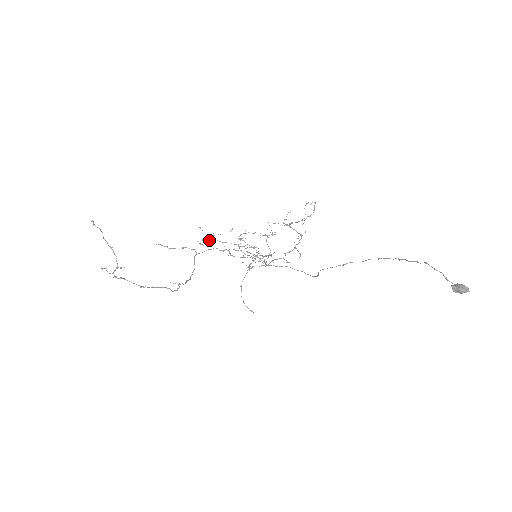
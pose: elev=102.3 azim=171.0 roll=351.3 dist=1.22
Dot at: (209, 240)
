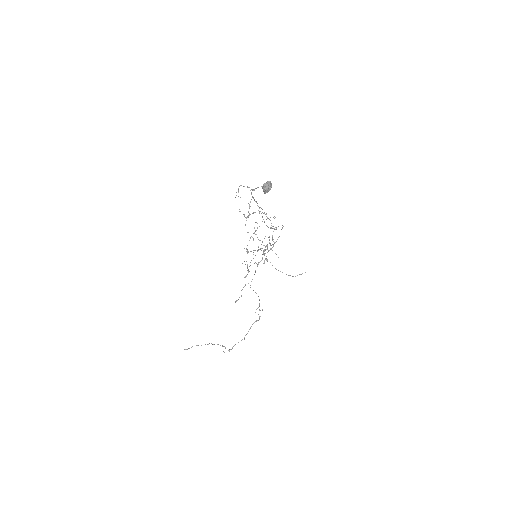
Dot at: (249, 266)
